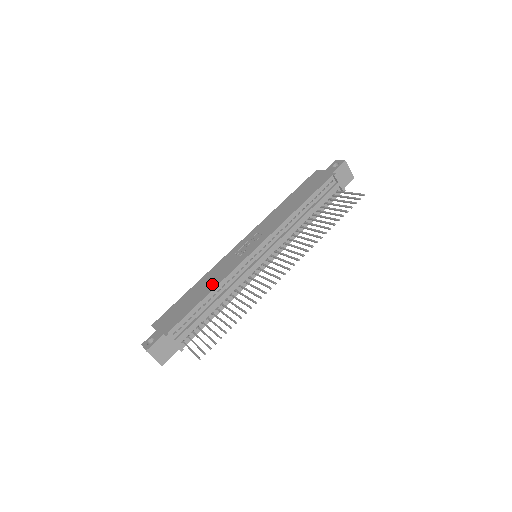
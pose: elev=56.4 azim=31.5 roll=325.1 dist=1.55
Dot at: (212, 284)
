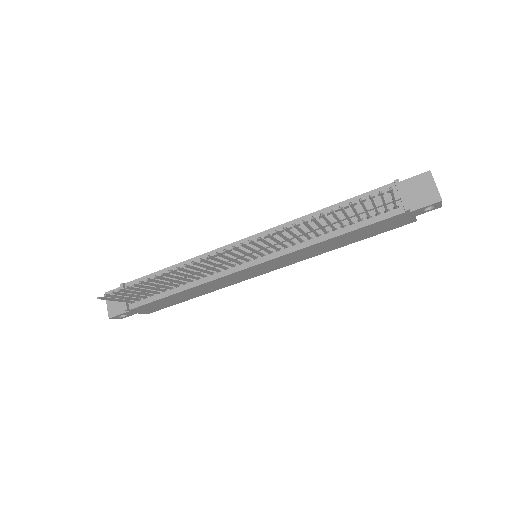
Dot at: occluded
